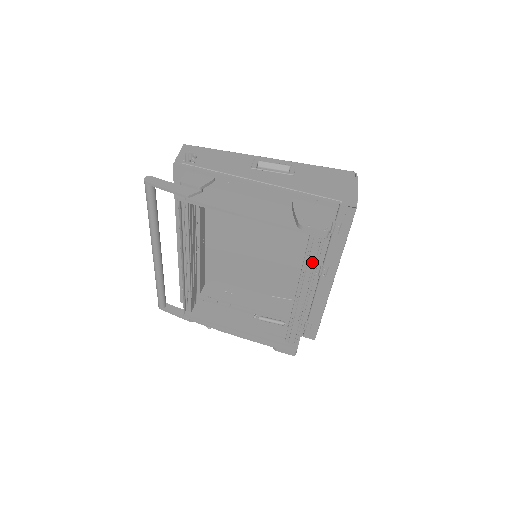
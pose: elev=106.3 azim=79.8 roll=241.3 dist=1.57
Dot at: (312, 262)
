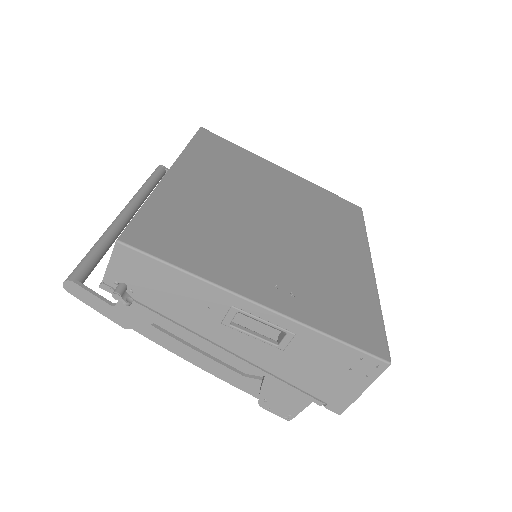
Dot at: occluded
